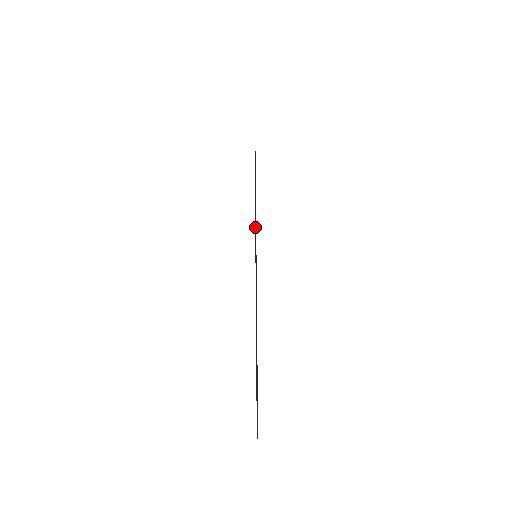
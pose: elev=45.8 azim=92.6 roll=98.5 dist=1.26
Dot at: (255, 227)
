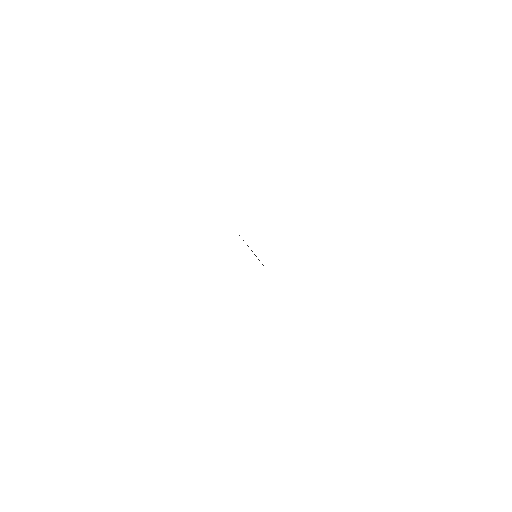
Dot at: occluded
